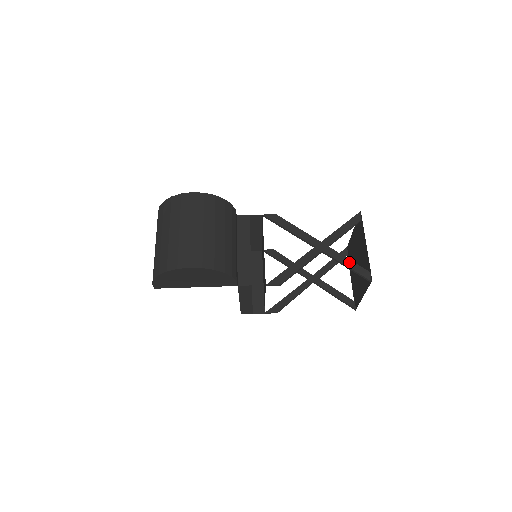
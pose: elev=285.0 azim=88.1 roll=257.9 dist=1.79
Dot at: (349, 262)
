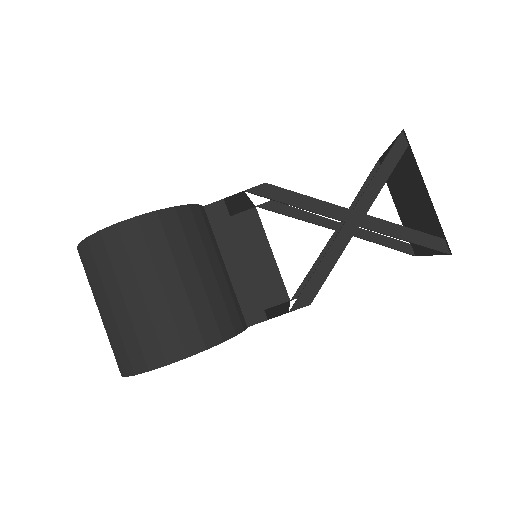
Dot at: (407, 232)
